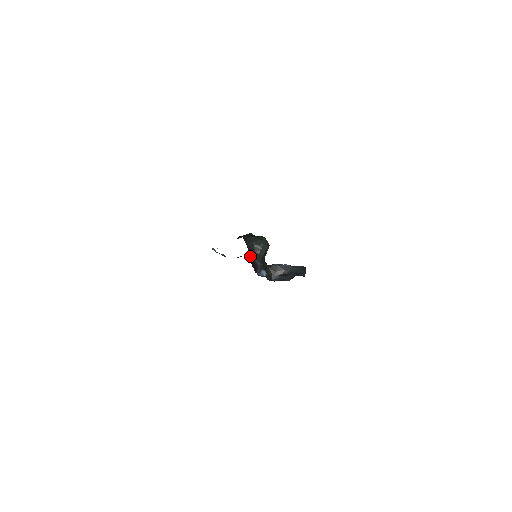
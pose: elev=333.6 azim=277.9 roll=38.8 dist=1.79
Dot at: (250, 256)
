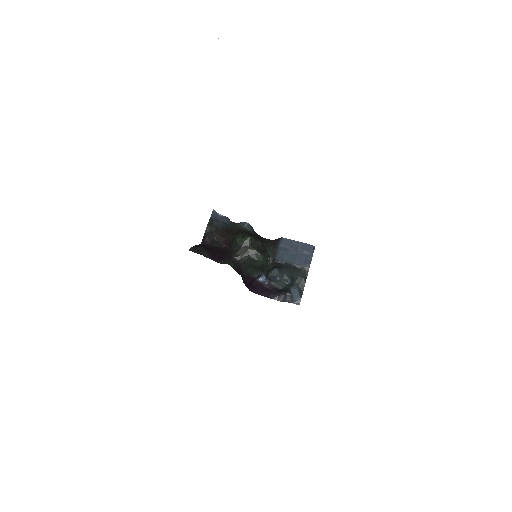
Dot at: (246, 277)
